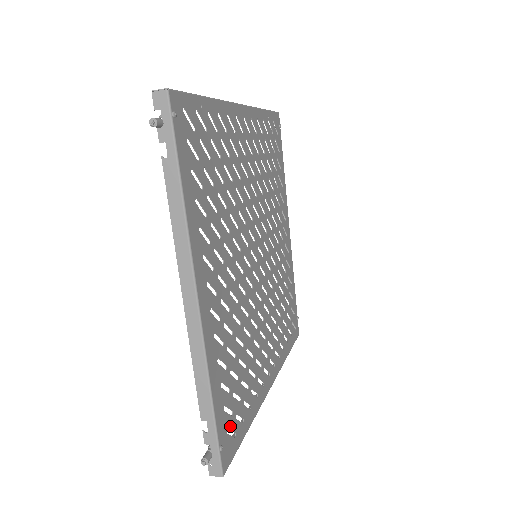
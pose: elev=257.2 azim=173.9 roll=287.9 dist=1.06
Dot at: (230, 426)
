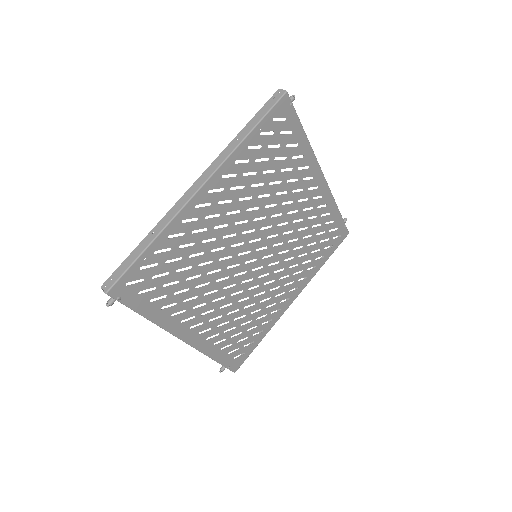
Dot at: (237, 354)
